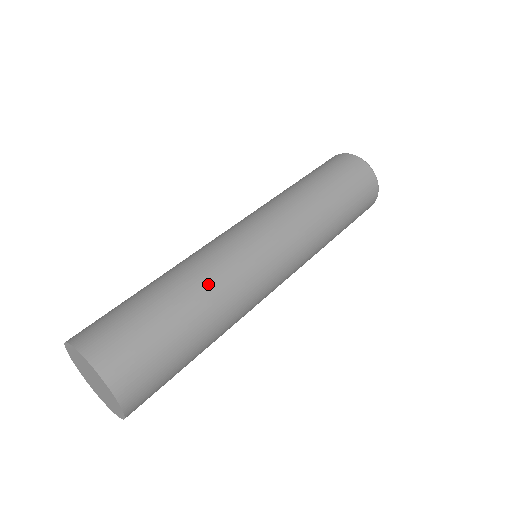
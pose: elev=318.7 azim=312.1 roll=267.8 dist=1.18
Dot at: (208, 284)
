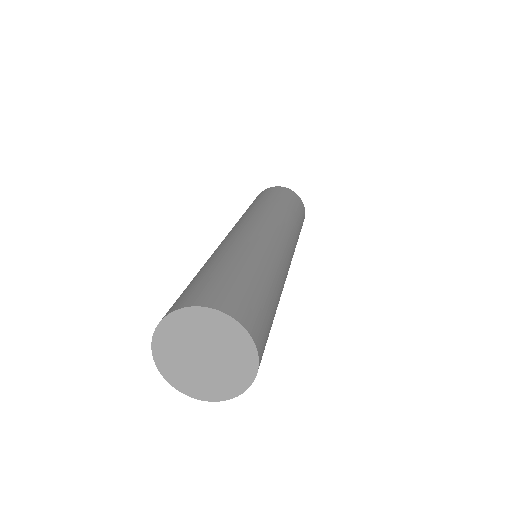
Dot at: (265, 258)
